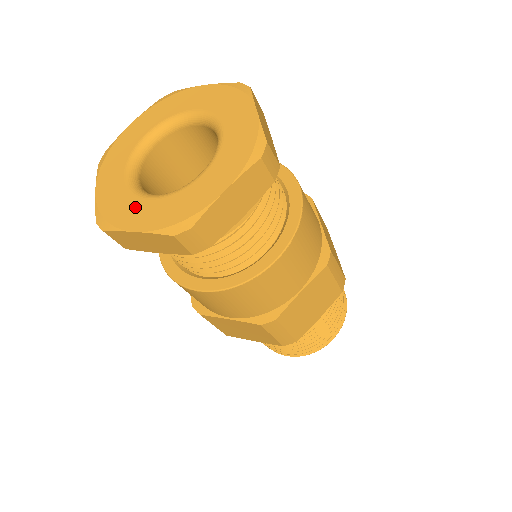
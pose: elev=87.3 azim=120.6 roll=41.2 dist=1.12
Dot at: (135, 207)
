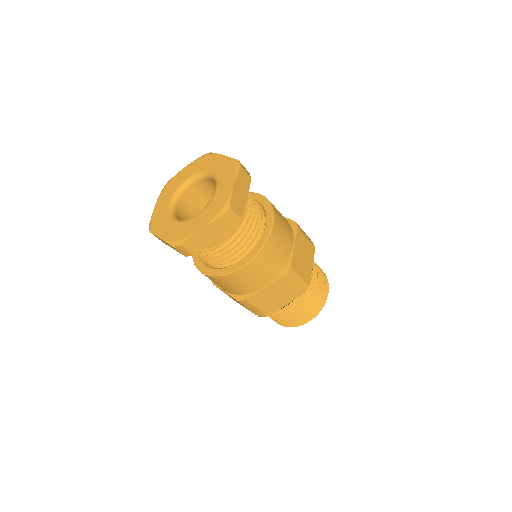
Dot at: (165, 224)
